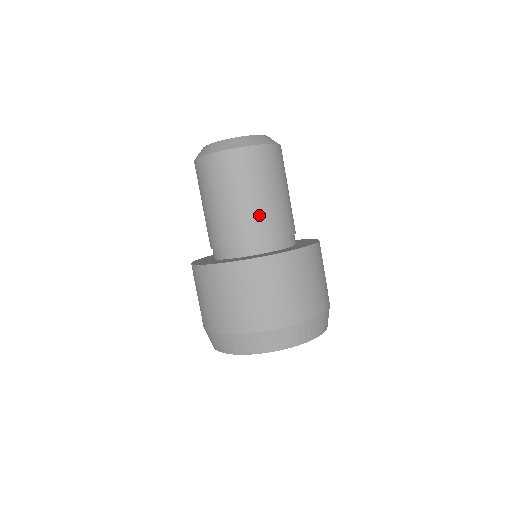
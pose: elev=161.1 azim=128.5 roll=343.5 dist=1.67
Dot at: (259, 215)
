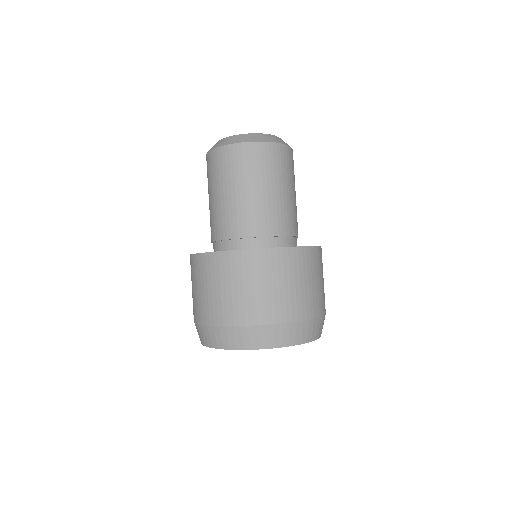
Dot at: (228, 213)
